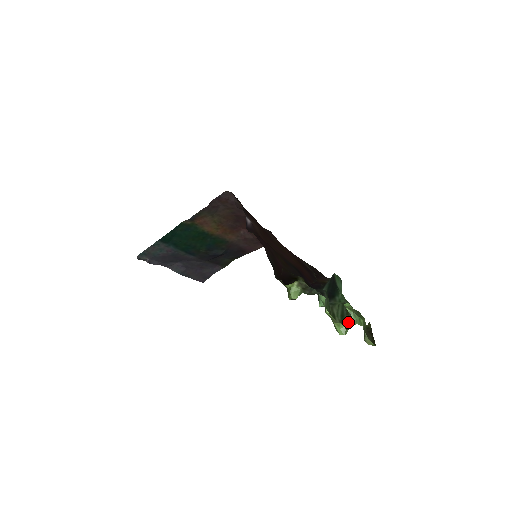
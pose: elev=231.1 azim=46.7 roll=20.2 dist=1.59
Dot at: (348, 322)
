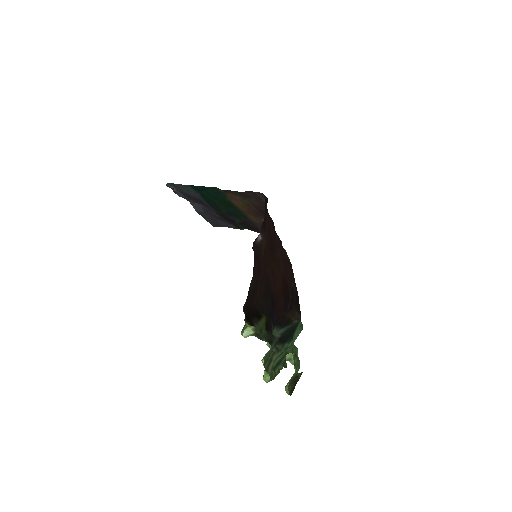
Dot at: (279, 371)
